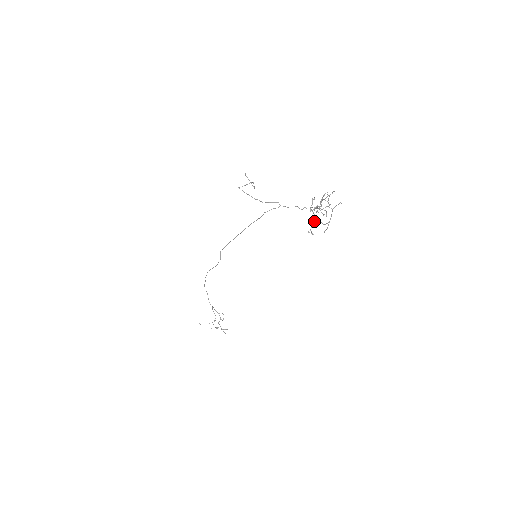
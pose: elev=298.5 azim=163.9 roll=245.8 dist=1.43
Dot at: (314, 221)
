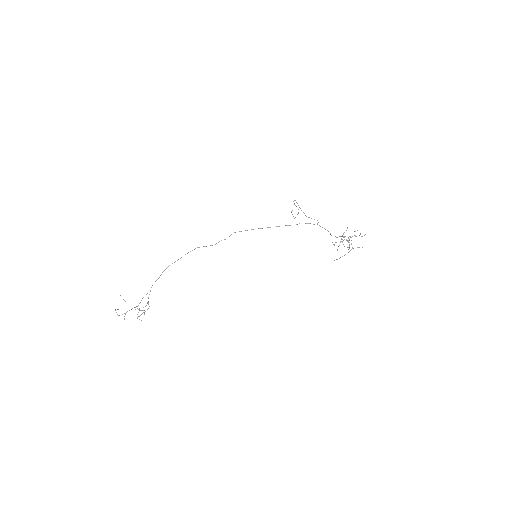
Dot at: (342, 239)
